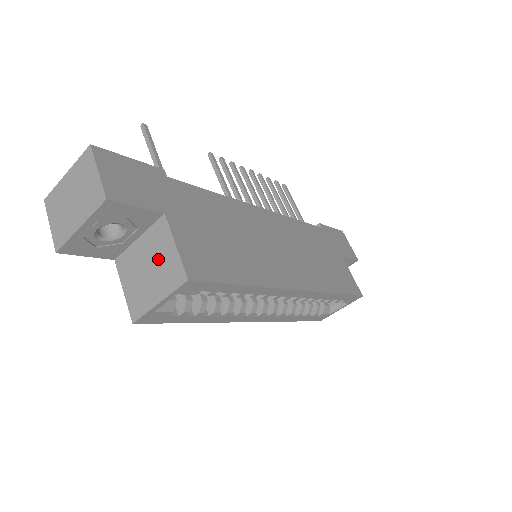
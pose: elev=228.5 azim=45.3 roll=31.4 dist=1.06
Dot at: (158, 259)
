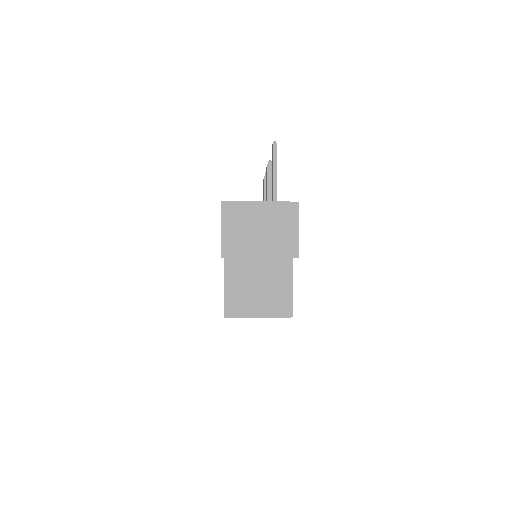
Dot at: (272, 287)
